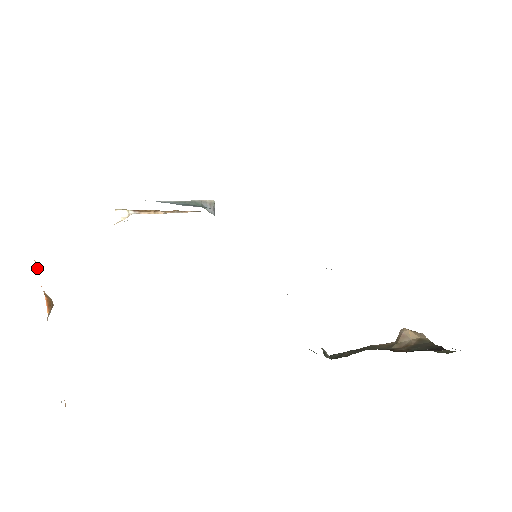
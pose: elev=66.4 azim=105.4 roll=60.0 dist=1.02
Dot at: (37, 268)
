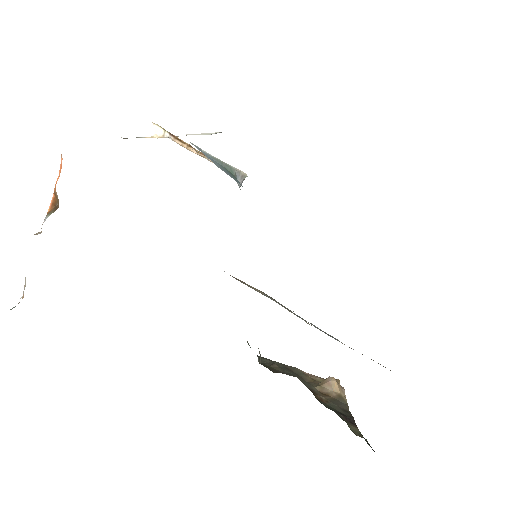
Dot at: (60, 164)
